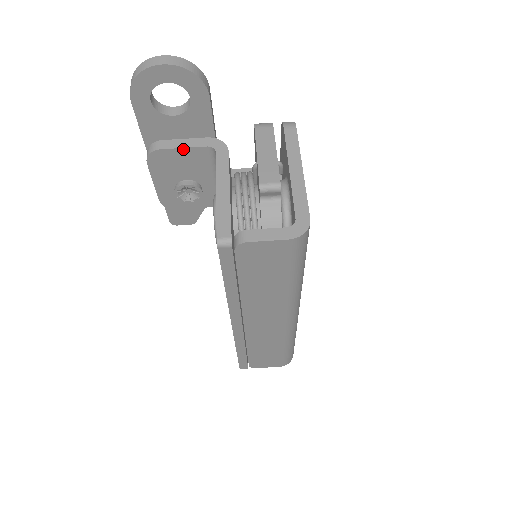
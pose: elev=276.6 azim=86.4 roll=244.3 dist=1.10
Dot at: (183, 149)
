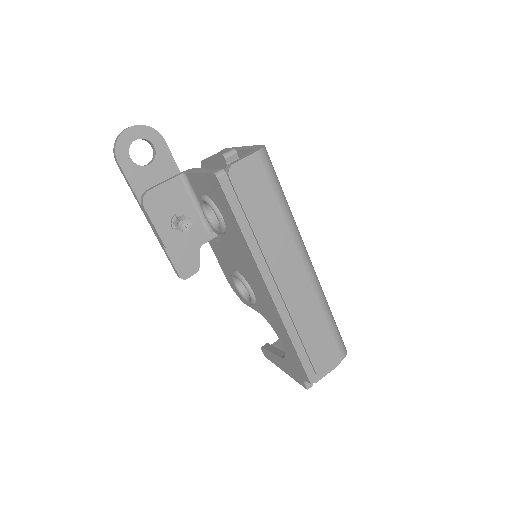
Dot at: (164, 184)
